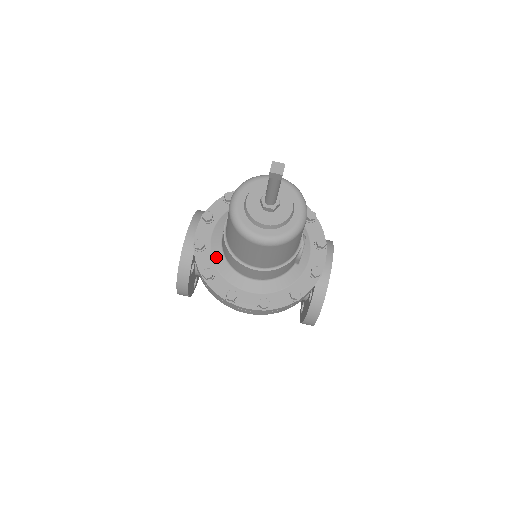
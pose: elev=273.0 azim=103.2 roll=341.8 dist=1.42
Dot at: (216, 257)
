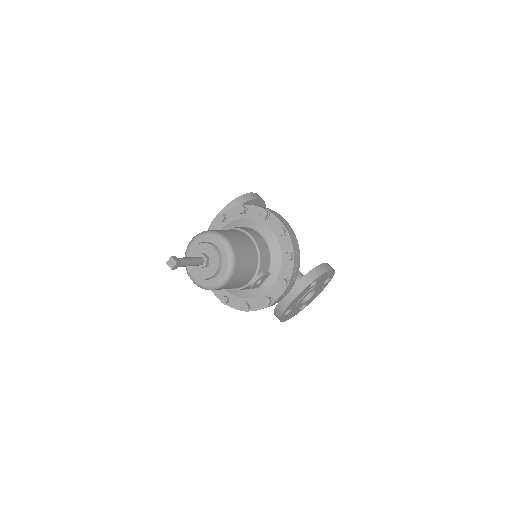
Dot at: occluded
